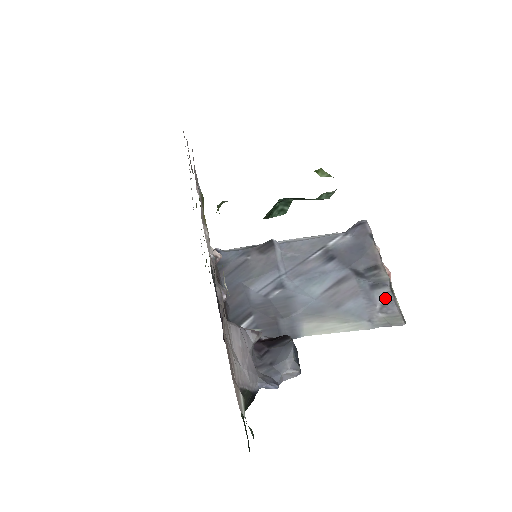
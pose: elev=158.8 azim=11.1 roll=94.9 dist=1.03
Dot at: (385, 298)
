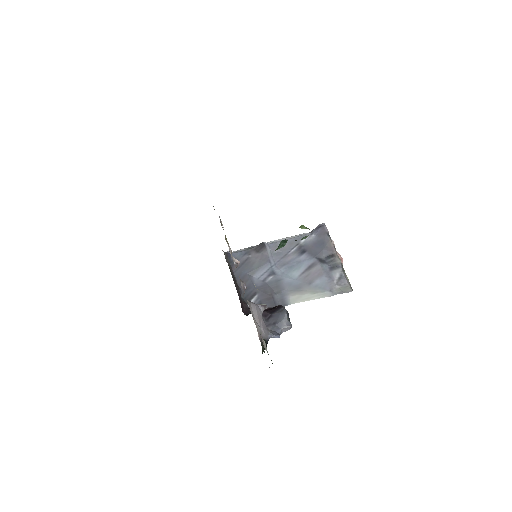
Dot at: (339, 275)
